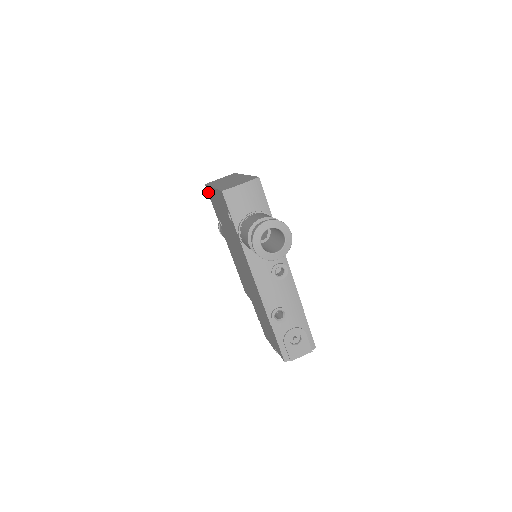
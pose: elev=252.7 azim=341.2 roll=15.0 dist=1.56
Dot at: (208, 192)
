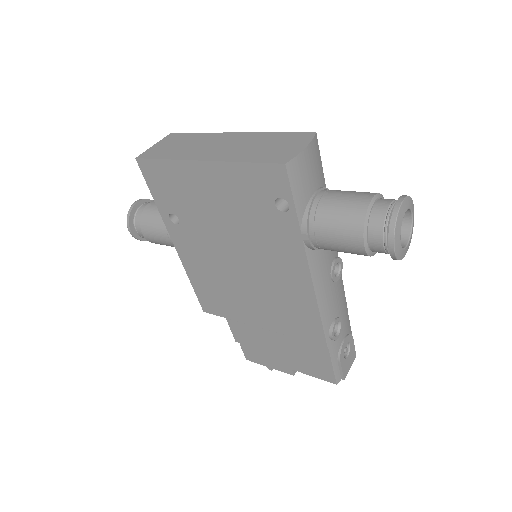
Dot at: (147, 171)
